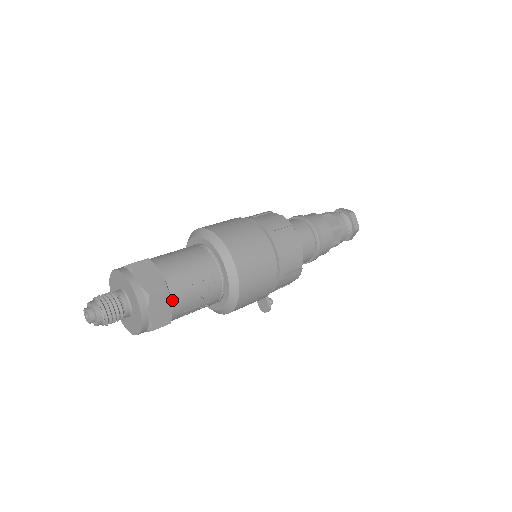
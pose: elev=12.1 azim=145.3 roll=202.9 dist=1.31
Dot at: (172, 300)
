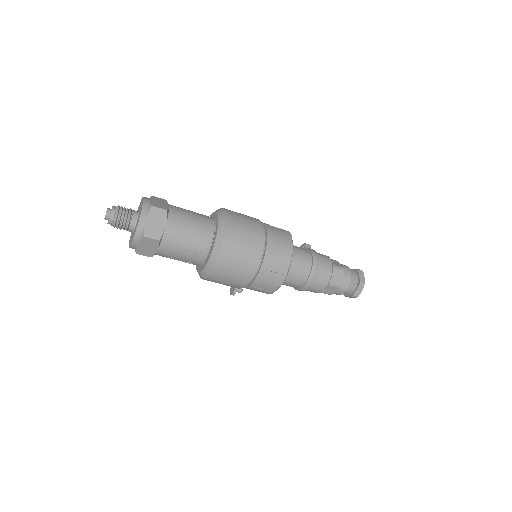
Dot at: (159, 247)
